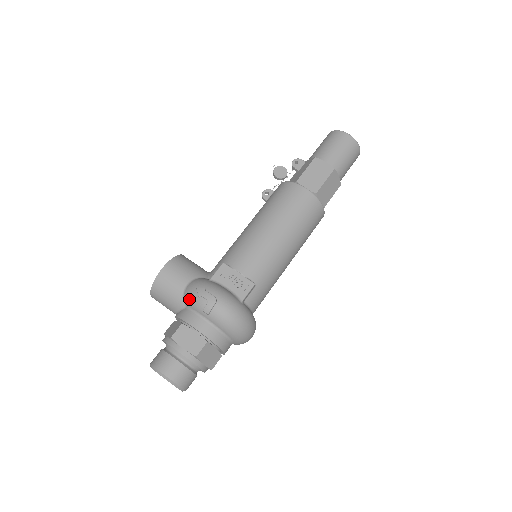
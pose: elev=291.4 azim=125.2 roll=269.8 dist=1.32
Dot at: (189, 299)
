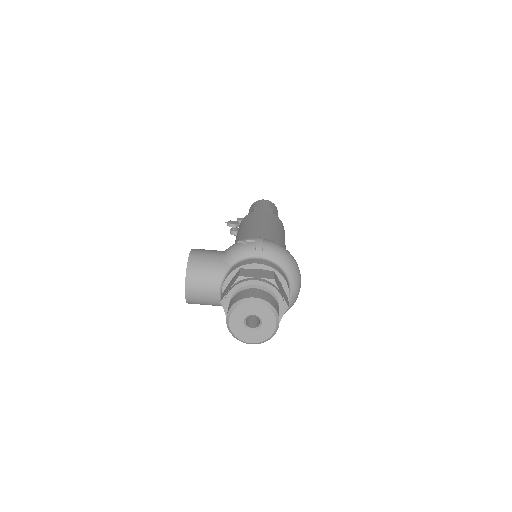
Dot at: (234, 252)
